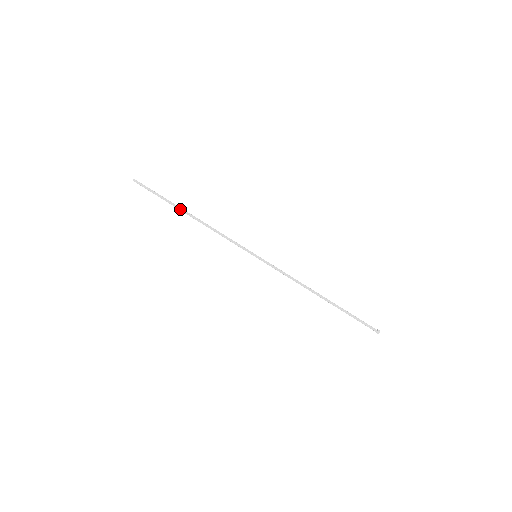
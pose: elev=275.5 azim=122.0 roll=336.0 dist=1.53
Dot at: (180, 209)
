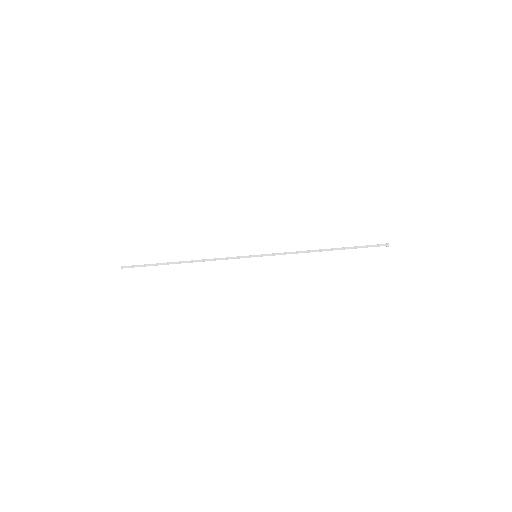
Dot at: occluded
